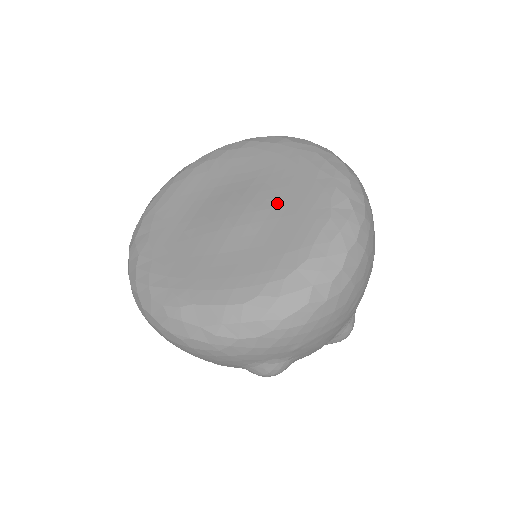
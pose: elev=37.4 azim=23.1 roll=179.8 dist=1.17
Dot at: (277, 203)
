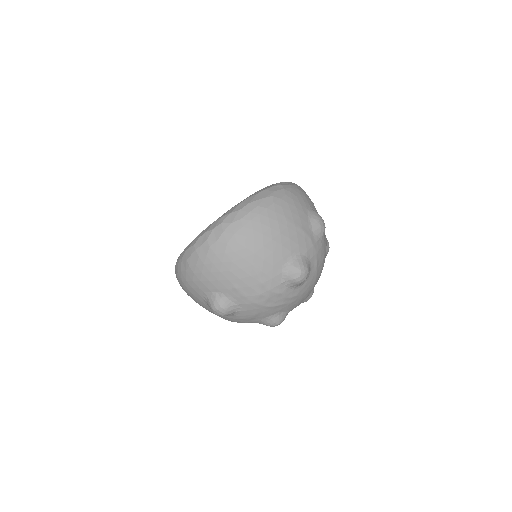
Dot at: occluded
